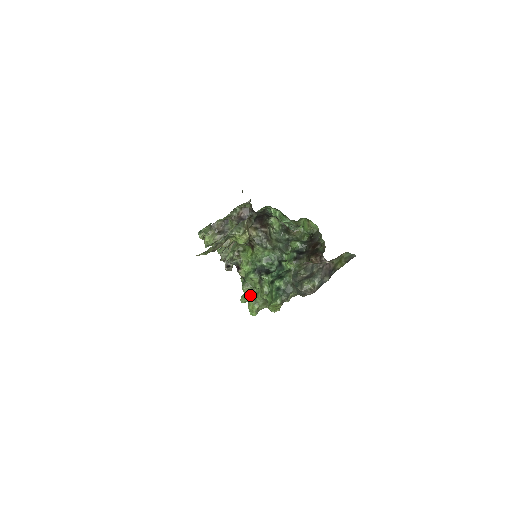
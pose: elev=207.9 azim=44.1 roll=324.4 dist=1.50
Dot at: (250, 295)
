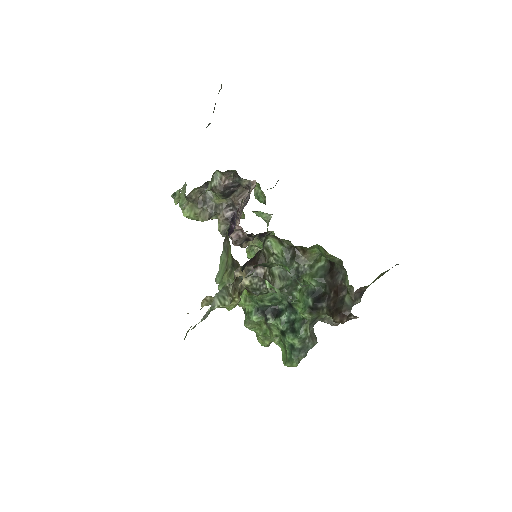
Dot at: (256, 332)
